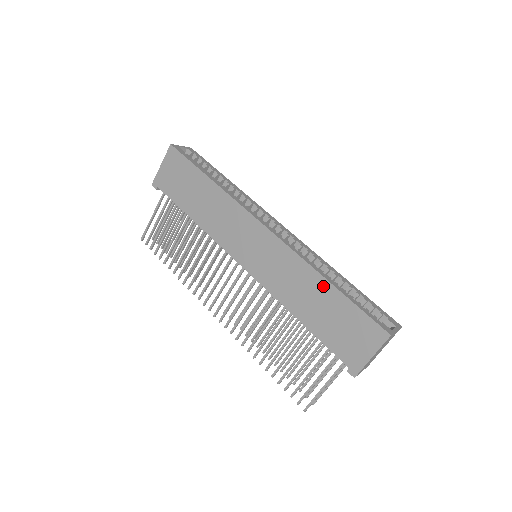
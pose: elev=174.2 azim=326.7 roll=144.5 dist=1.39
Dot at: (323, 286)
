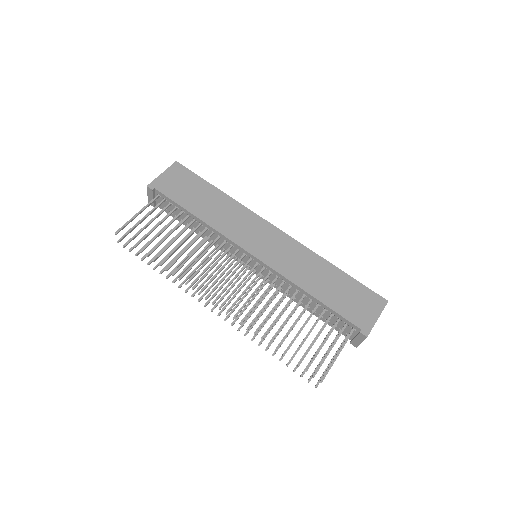
Dot at: (331, 269)
